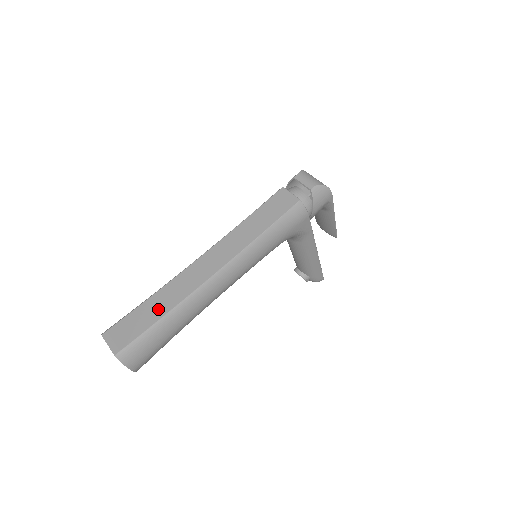
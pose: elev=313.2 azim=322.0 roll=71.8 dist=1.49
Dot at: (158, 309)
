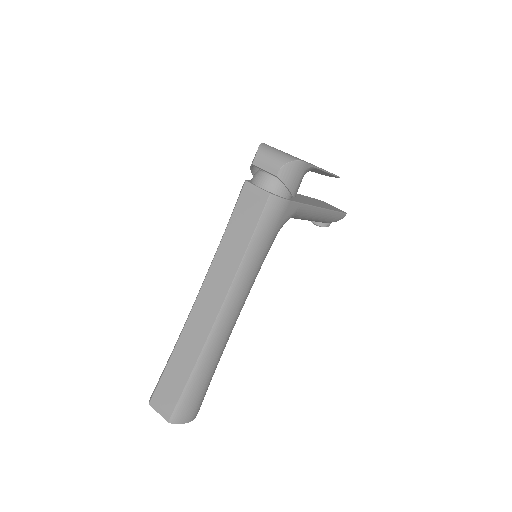
Dot at: (184, 366)
